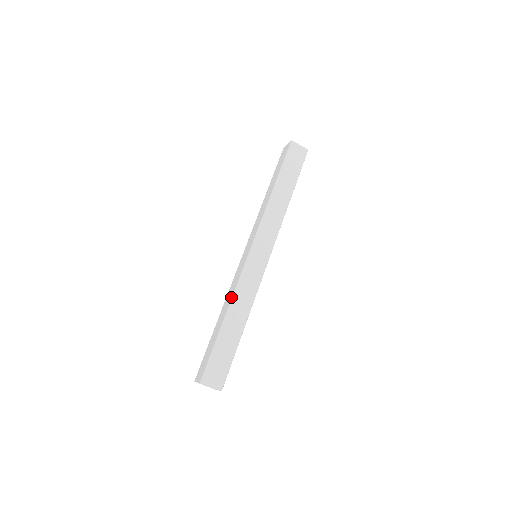
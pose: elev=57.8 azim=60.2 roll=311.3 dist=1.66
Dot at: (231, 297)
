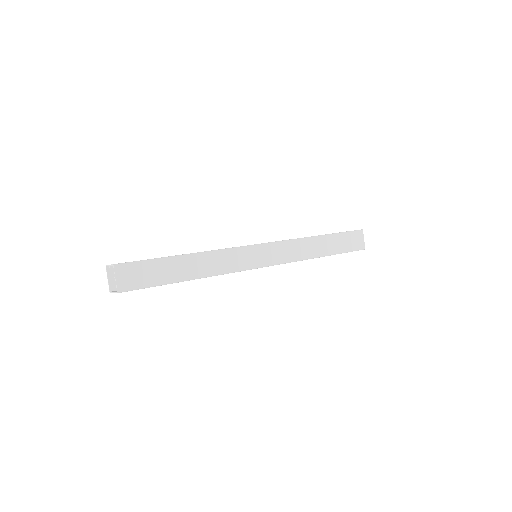
Dot at: occluded
